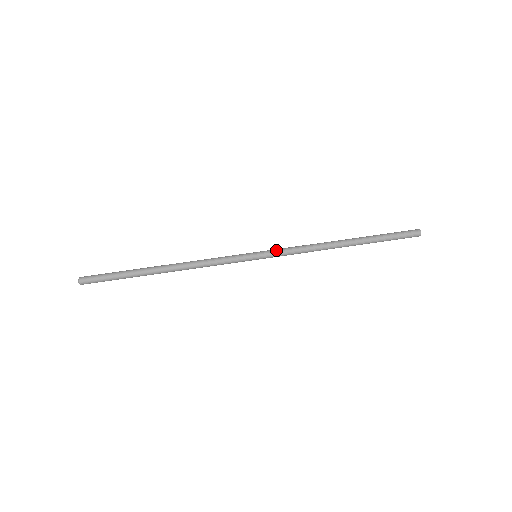
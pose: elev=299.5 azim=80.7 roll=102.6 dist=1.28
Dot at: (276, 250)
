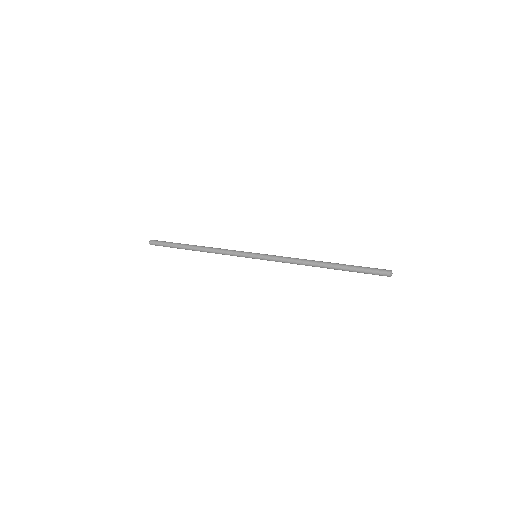
Dot at: (270, 255)
